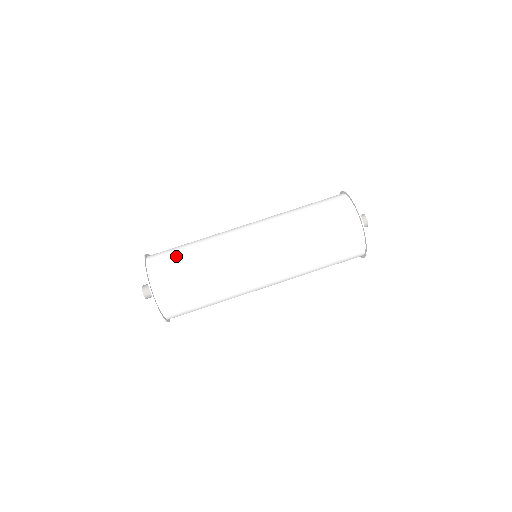
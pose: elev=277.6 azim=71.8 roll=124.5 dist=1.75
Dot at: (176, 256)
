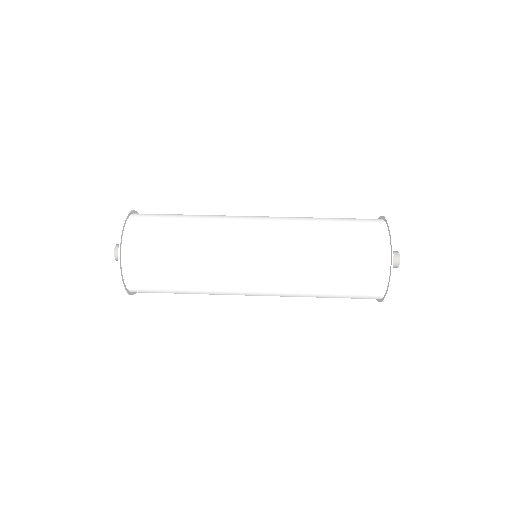
Dot at: occluded
